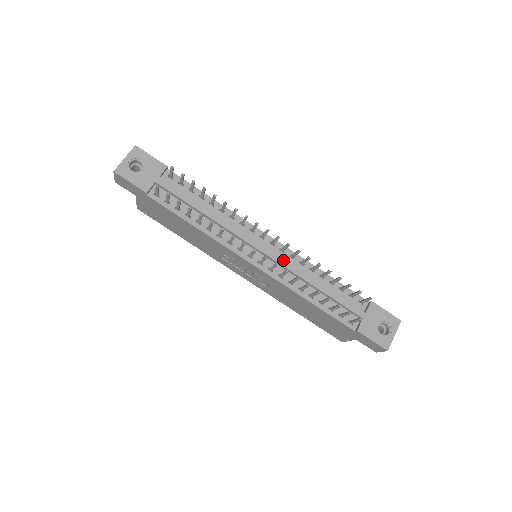
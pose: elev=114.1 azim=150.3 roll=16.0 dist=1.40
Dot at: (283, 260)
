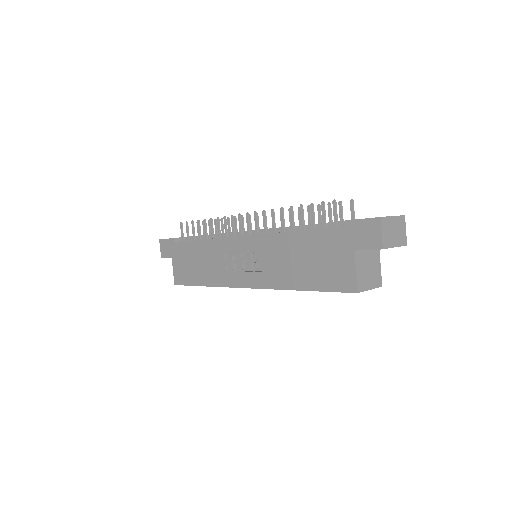
Dot at: occluded
